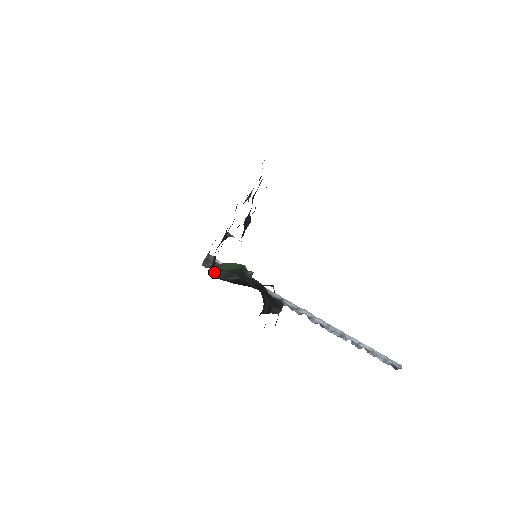
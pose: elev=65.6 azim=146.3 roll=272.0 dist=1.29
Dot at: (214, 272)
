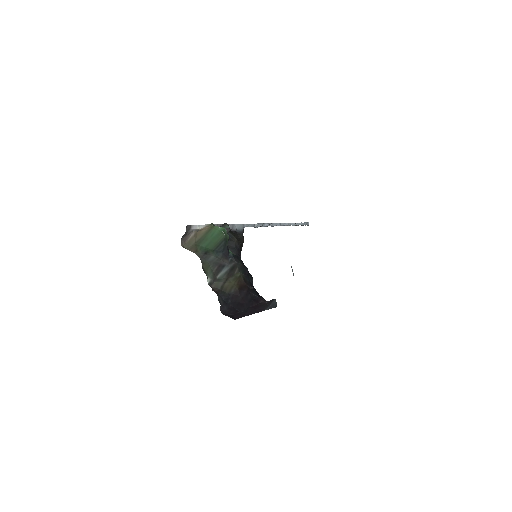
Dot at: (204, 268)
